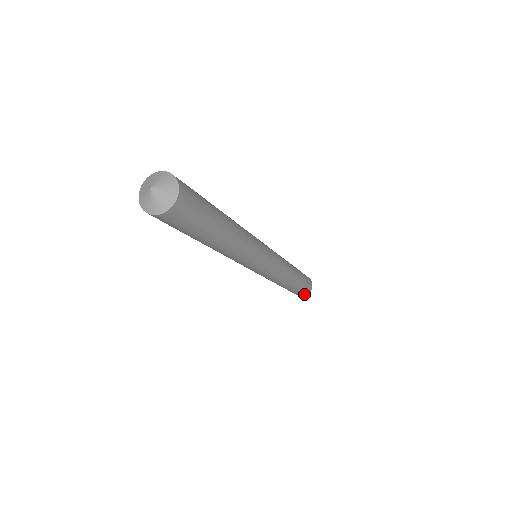
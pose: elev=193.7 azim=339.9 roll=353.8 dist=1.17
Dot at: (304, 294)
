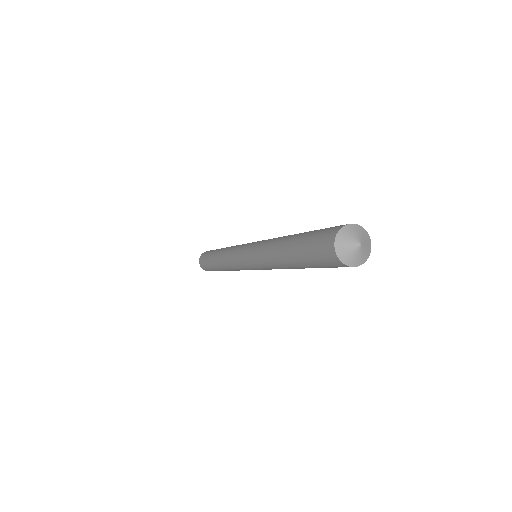
Dot at: occluded
